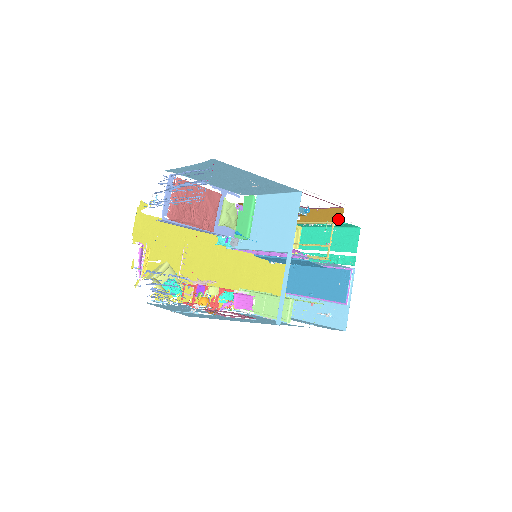
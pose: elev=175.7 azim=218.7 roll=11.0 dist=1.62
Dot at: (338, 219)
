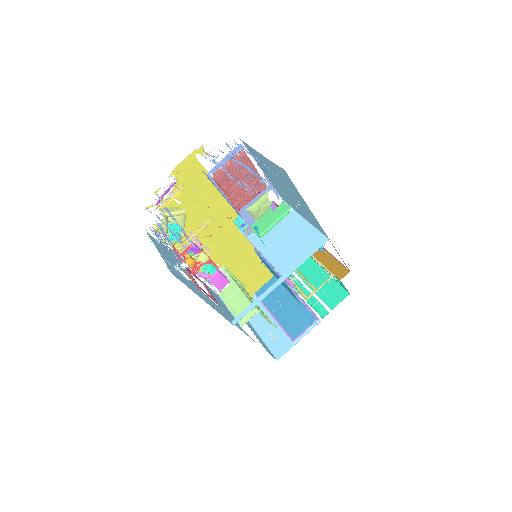
Dot at: (339, 276)
